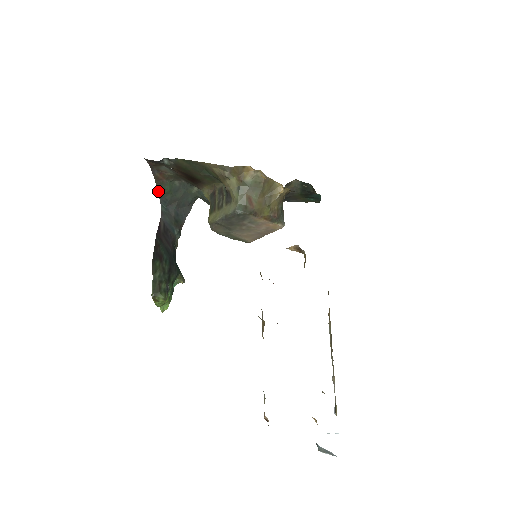
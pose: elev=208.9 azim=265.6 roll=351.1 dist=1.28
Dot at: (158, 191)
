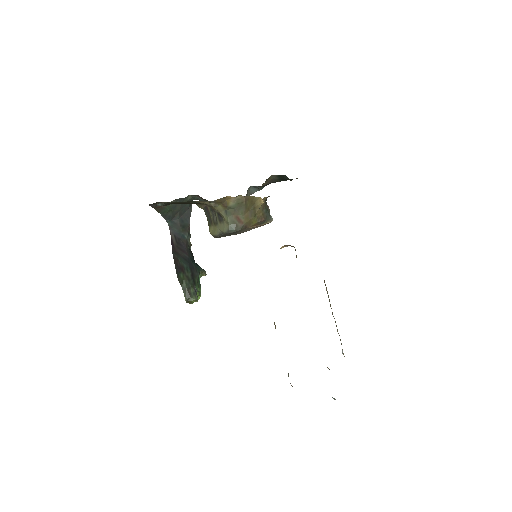
Dot at: occluded
